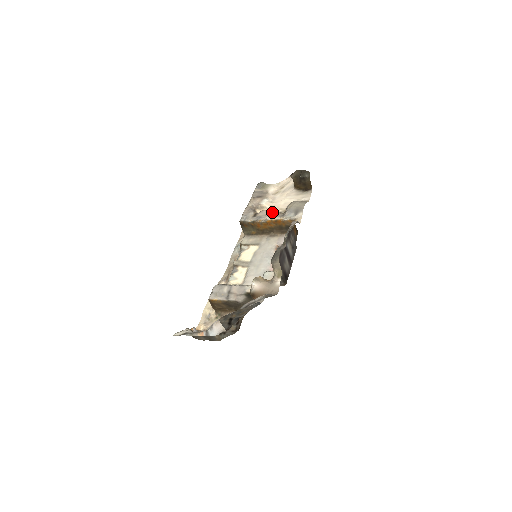
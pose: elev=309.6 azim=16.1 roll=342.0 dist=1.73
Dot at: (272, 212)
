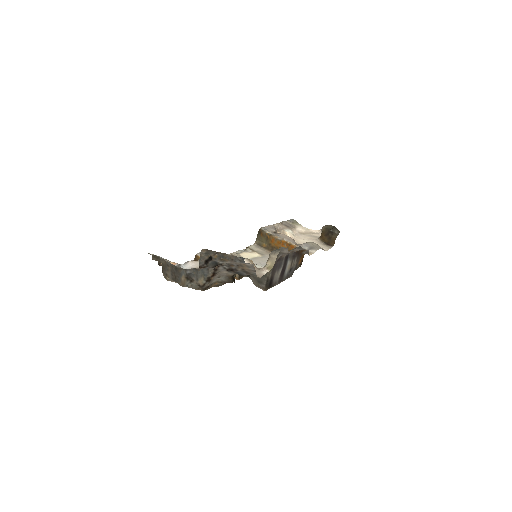
Dot at: (291, 238)
